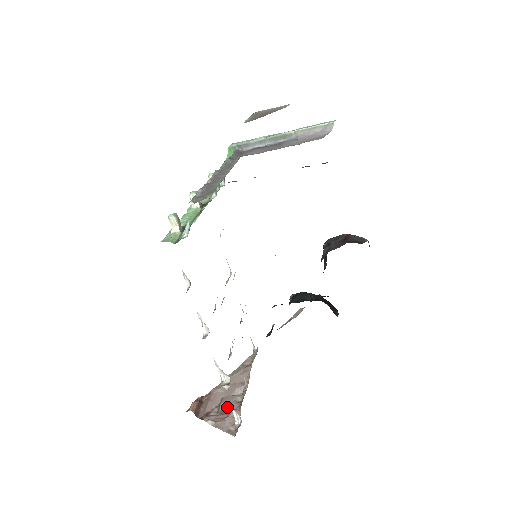
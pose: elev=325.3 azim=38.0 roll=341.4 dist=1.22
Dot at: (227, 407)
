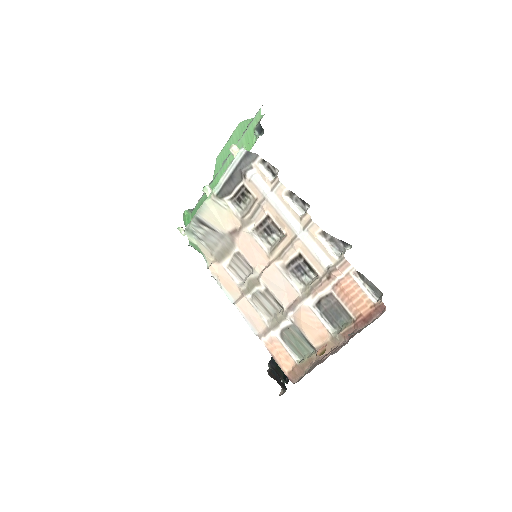
Dot at: (347, 341)
